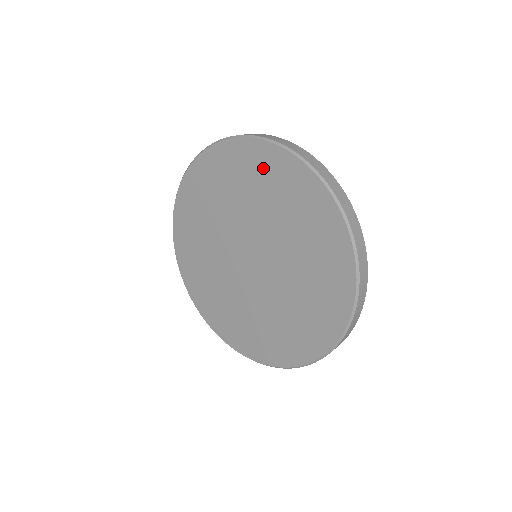
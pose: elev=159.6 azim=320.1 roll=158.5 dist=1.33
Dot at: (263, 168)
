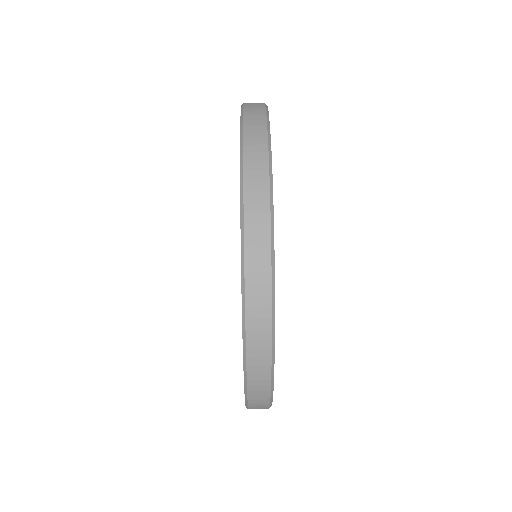
Dot at: occluded
